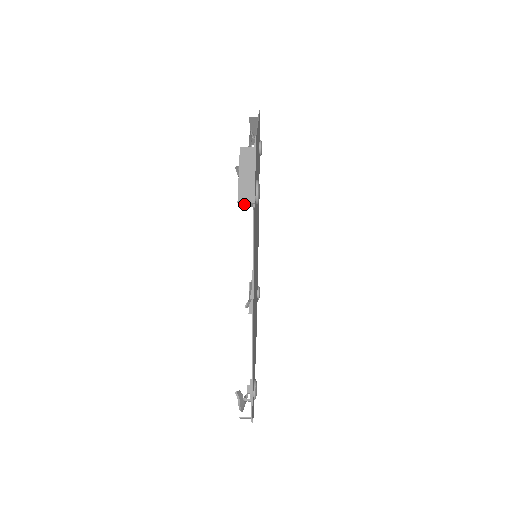
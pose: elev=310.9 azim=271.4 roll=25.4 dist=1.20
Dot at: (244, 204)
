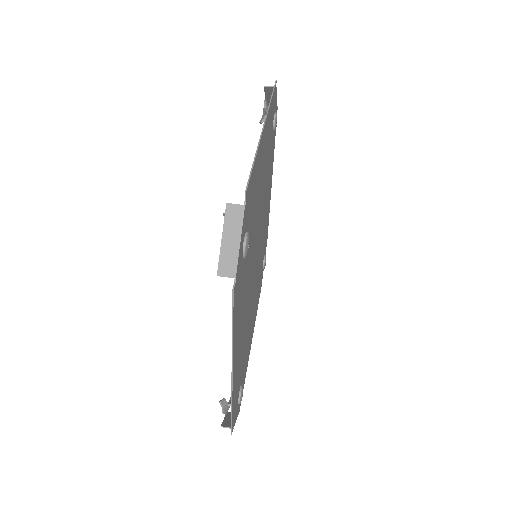
Dot at: occluded
